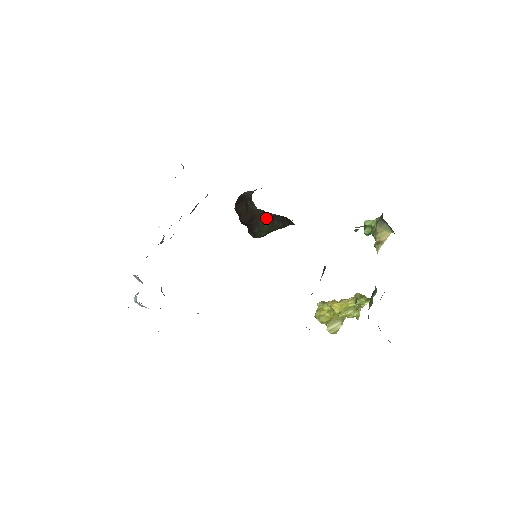
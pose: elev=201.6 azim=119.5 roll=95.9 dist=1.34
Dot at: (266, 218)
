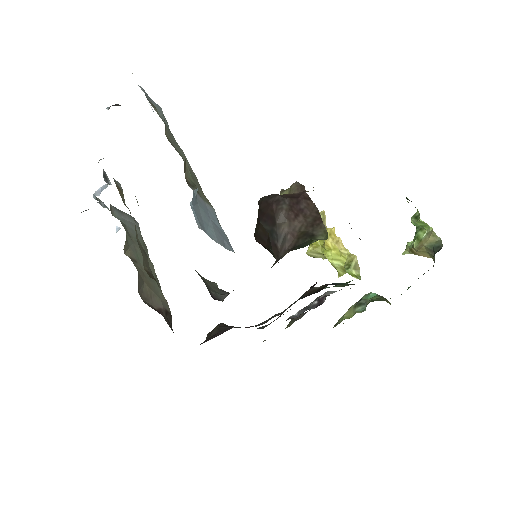
Dot at: occluded
